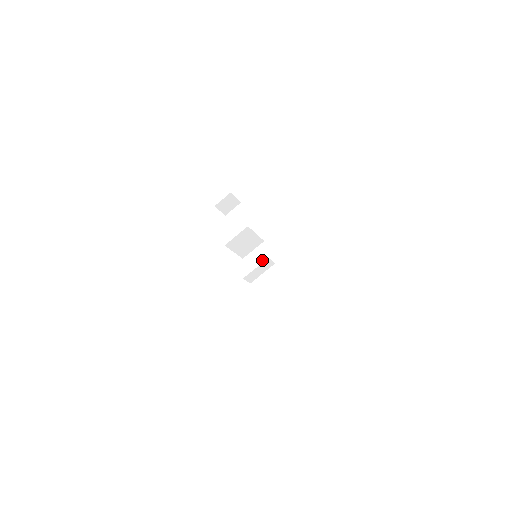
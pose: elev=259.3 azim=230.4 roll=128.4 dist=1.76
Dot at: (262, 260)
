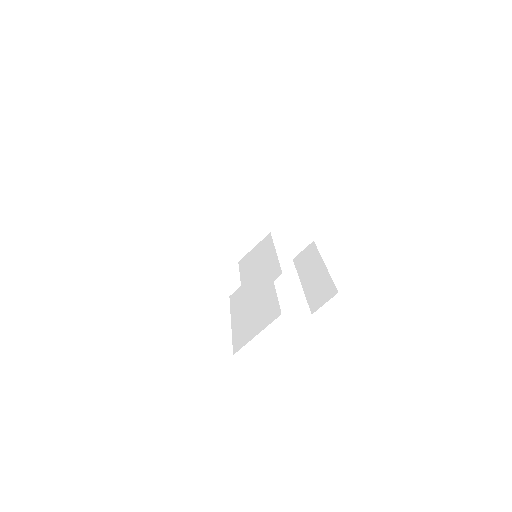
Dot at: (257, 257)
